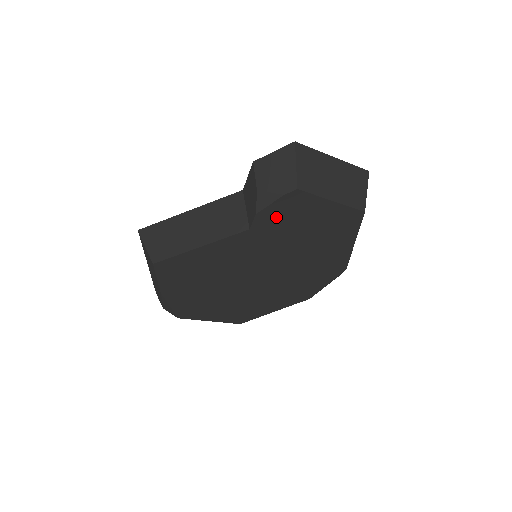
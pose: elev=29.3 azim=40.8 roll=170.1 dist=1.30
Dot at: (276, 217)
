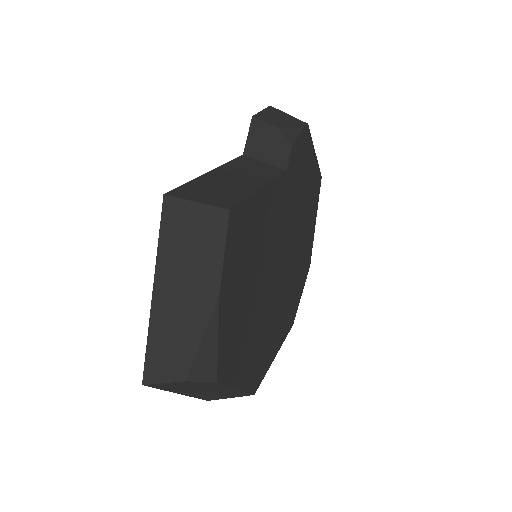
Dot at: (297, 159)
